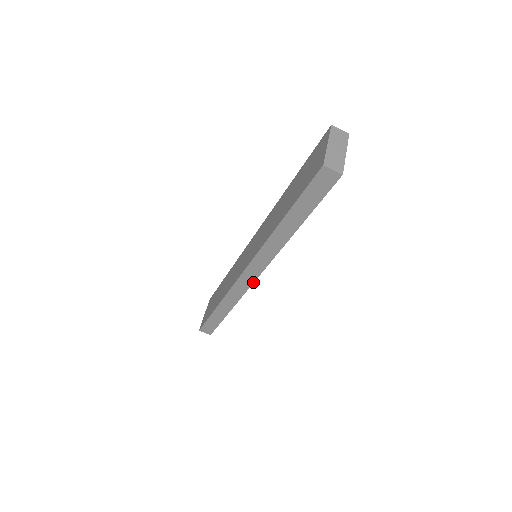
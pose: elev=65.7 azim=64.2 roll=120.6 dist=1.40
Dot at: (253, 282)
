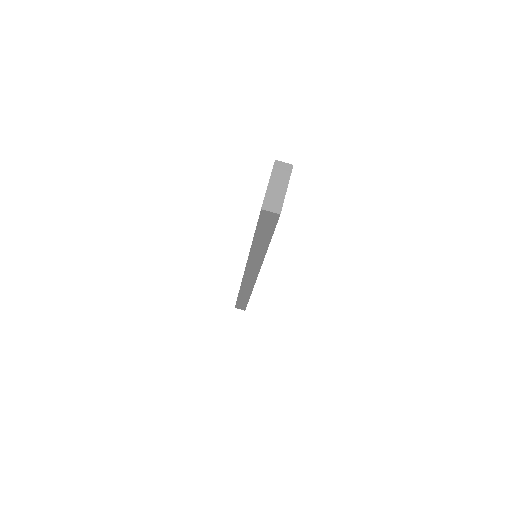
Dot at: (256, 279)
